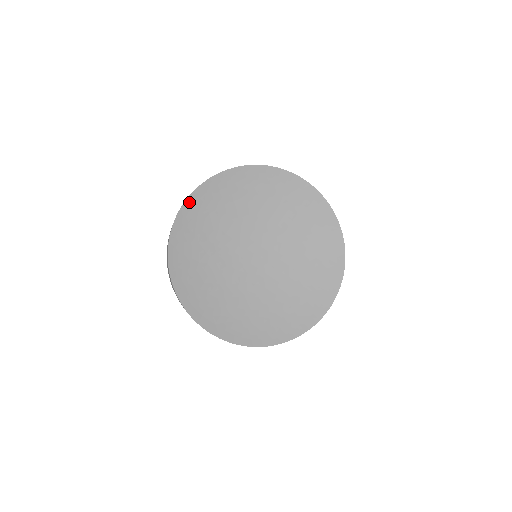
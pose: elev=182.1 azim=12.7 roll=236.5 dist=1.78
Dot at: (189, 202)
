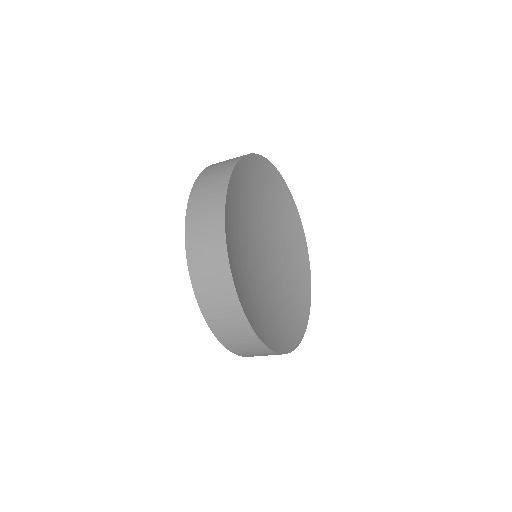
Dot at: (226, 222)
